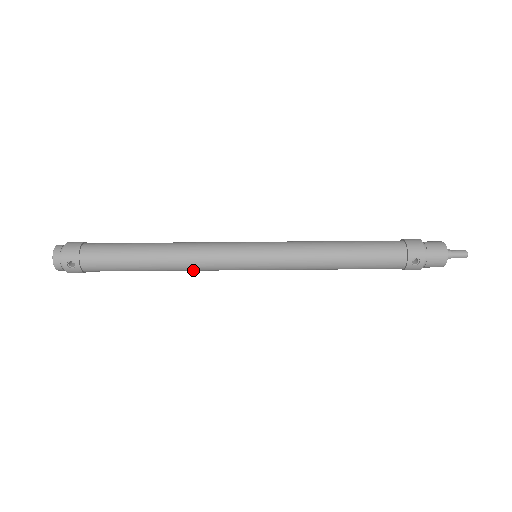
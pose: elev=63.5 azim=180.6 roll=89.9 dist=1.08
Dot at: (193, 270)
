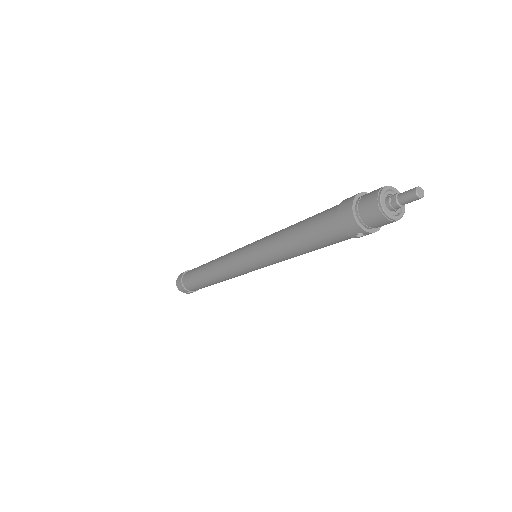
Dot at: occluded
